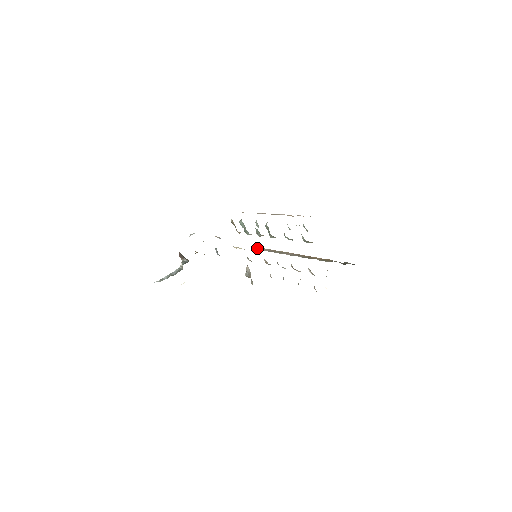
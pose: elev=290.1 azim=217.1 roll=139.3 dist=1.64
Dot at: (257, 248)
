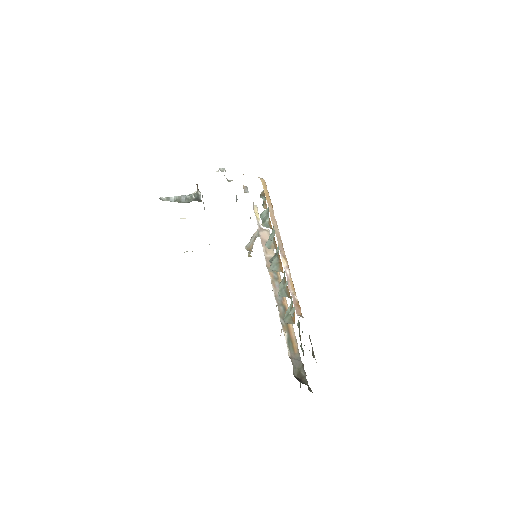
Dot at: (266, 241)
